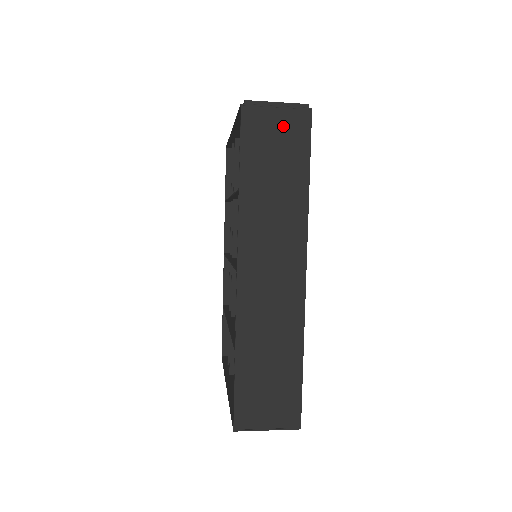
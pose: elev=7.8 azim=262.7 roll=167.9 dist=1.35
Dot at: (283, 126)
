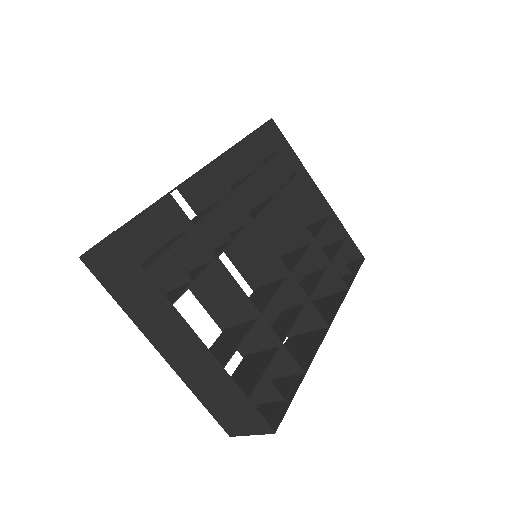
Dot at: occluded
